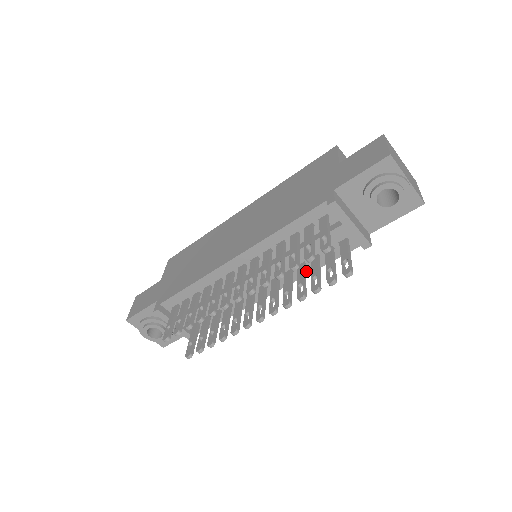
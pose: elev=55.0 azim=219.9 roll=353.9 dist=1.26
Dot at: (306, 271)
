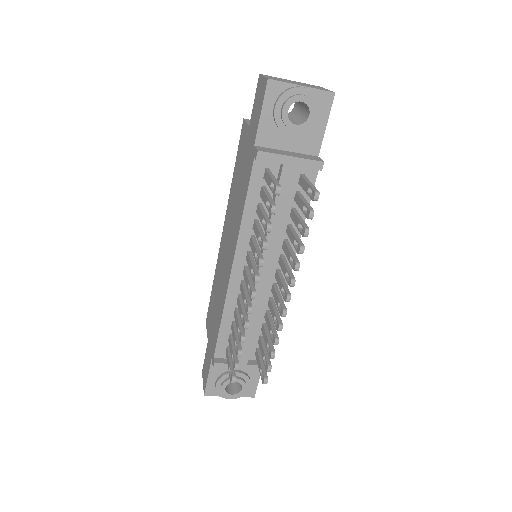
Dot at: (297, 231)
